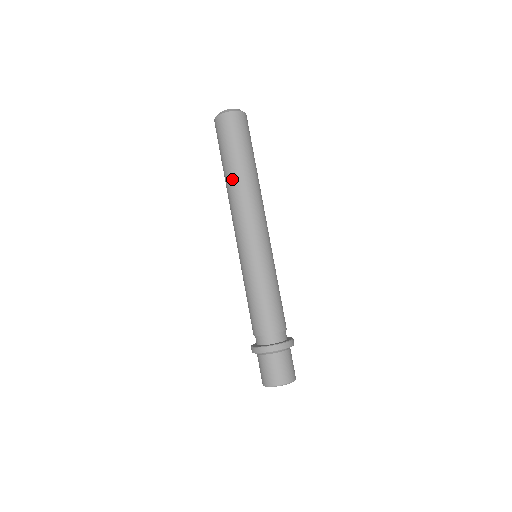
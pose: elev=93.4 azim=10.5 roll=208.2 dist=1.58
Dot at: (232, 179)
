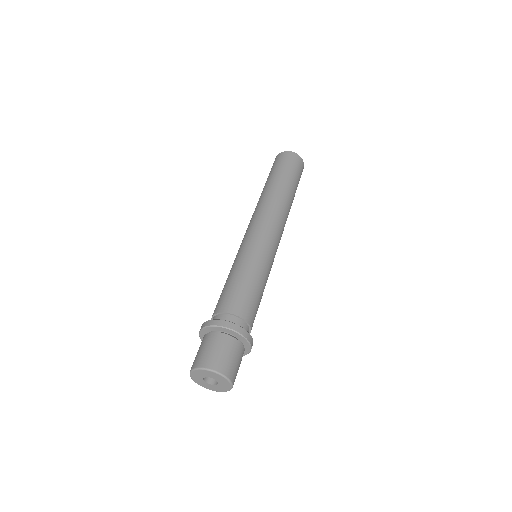
Dot at: occluded
